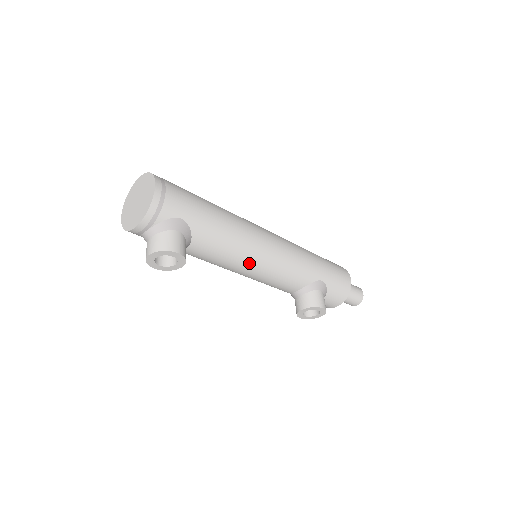
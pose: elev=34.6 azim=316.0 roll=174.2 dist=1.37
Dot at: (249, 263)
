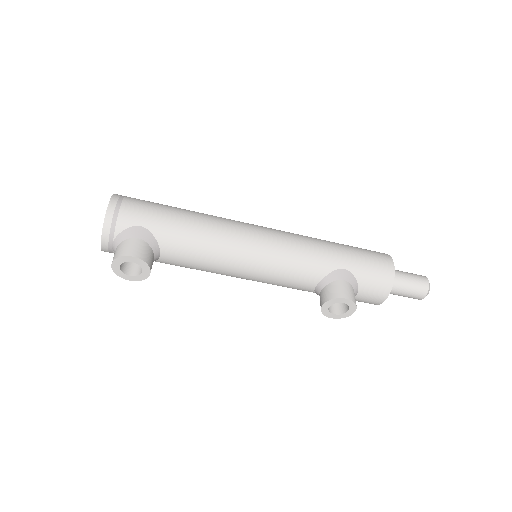
Dot at: (236, 261)
